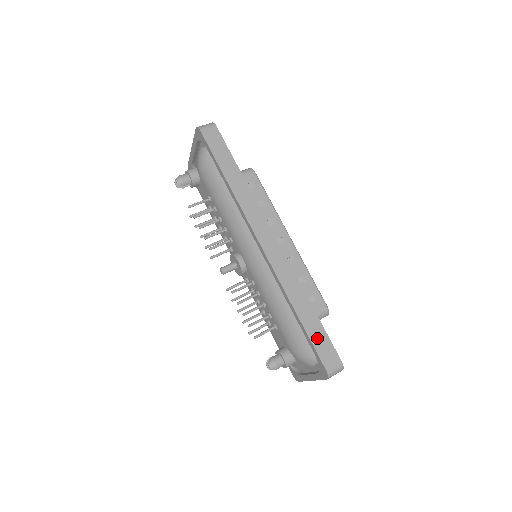
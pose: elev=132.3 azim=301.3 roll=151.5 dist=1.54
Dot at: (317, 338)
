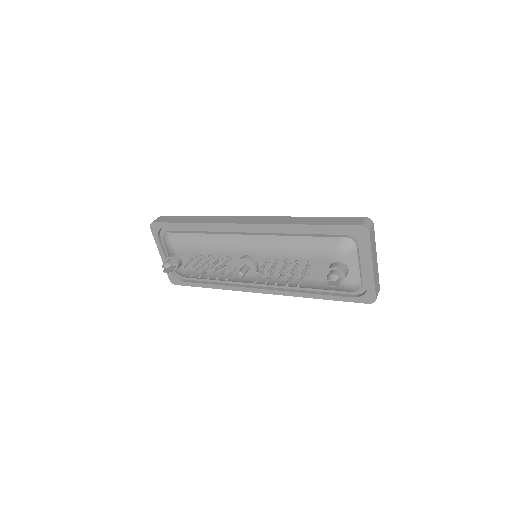
Dot at: (333, 222)
